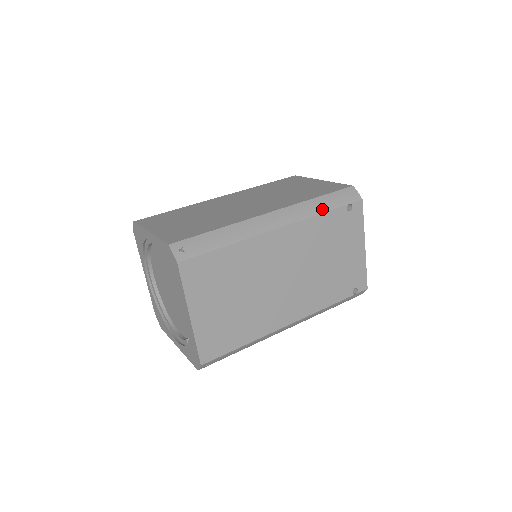
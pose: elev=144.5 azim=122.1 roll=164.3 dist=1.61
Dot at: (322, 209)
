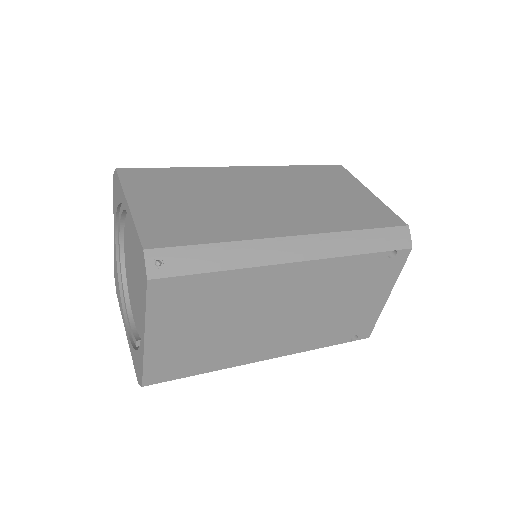
Dot at: (359, 249)
